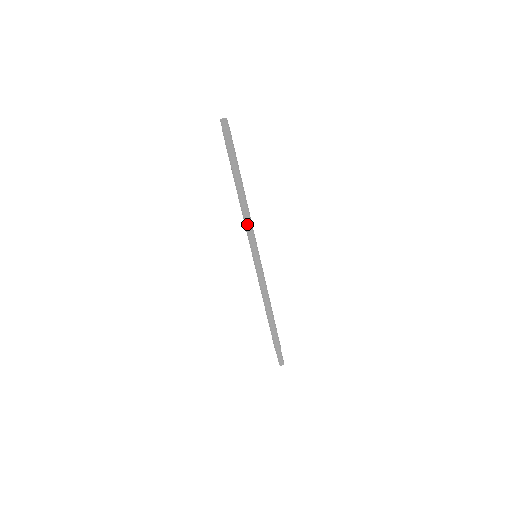
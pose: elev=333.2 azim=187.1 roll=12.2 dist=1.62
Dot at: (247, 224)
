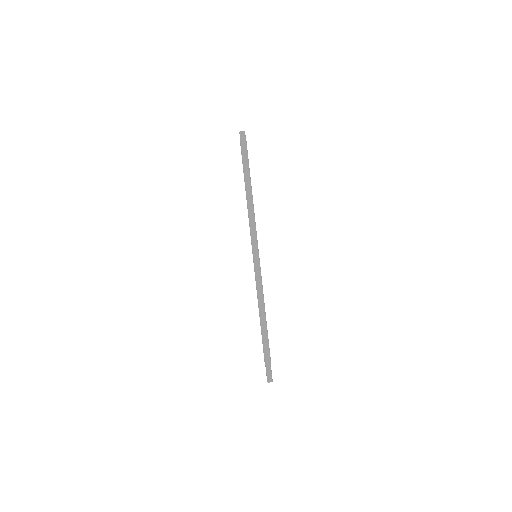
Dot at: (251, 222)
